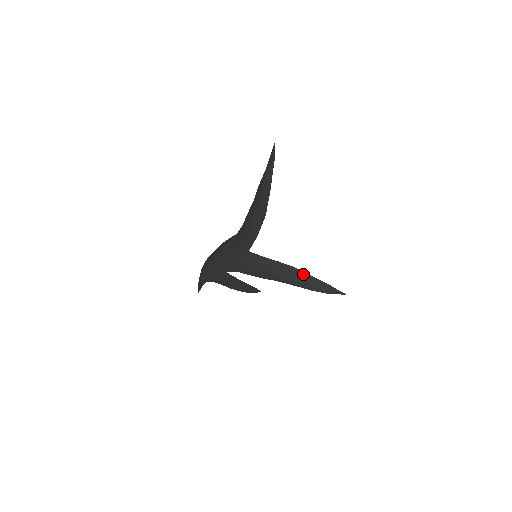
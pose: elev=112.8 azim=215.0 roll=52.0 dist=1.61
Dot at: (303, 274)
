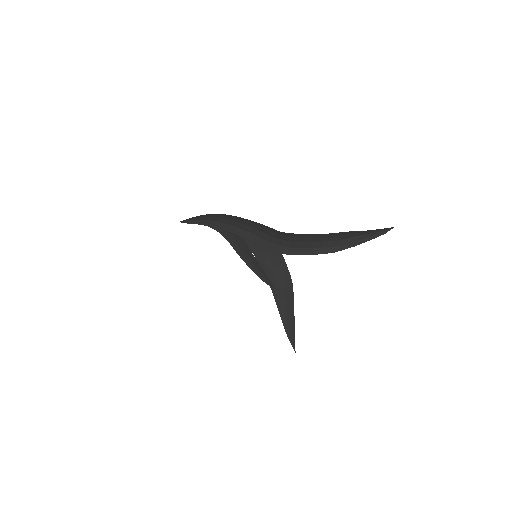
Dot at: (292, 309)
